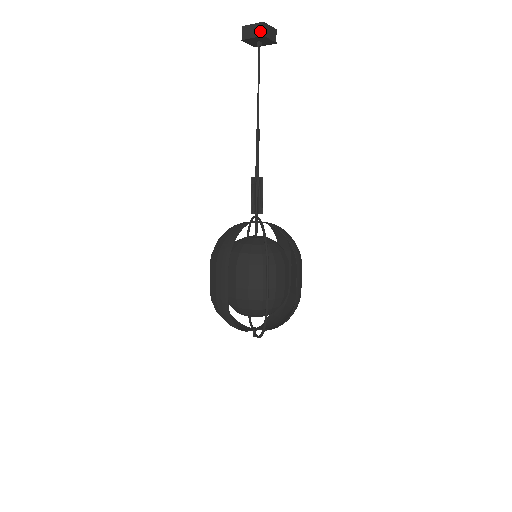
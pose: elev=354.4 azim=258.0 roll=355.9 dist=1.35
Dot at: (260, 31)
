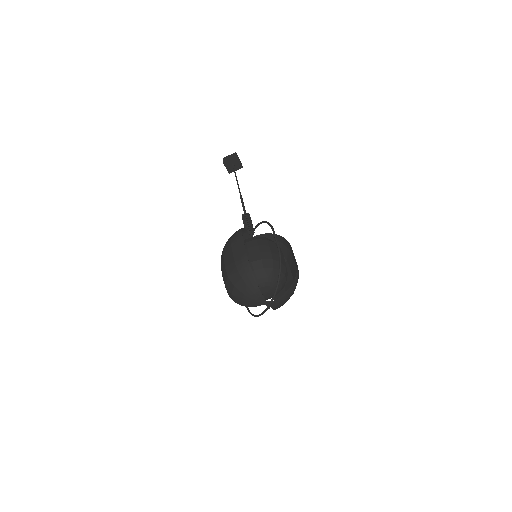
Dot at: (235, 155)
